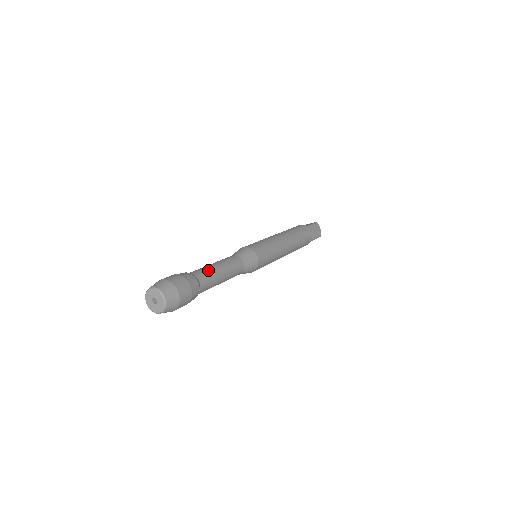
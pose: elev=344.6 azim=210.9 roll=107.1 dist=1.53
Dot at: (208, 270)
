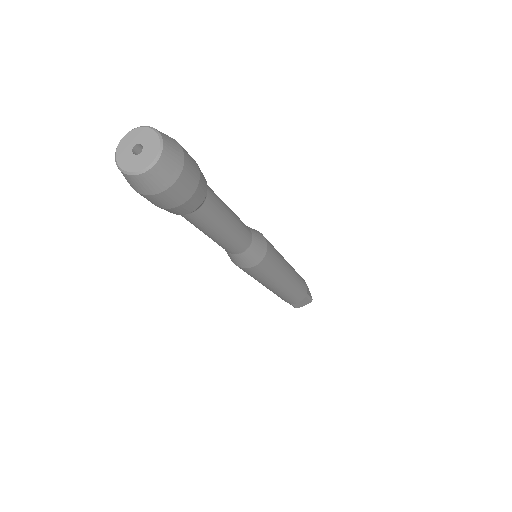
Dot at: occluded
